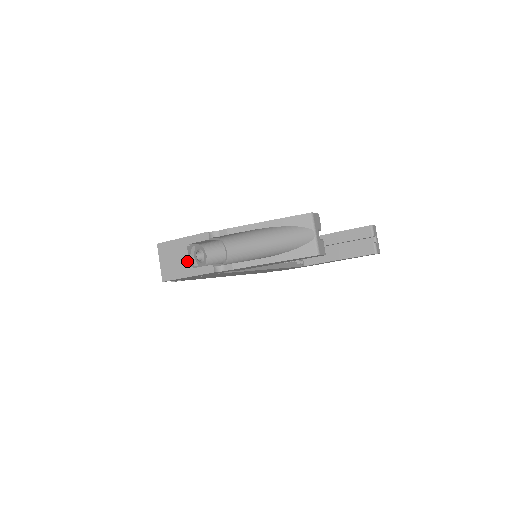
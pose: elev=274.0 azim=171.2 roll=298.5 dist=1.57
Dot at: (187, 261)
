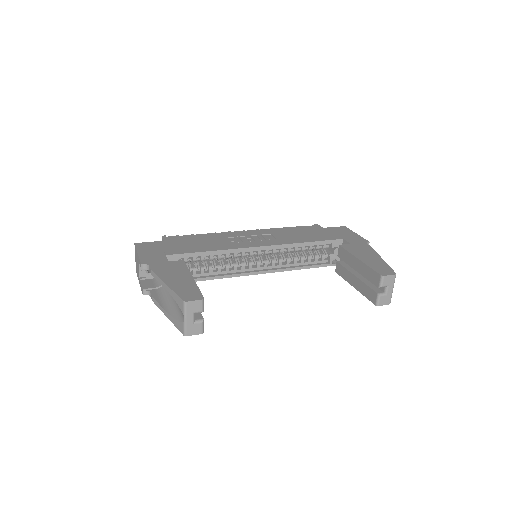
Dot at: (139, 272)
